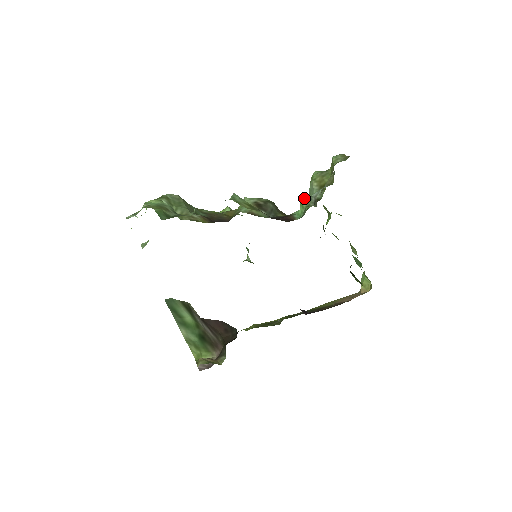
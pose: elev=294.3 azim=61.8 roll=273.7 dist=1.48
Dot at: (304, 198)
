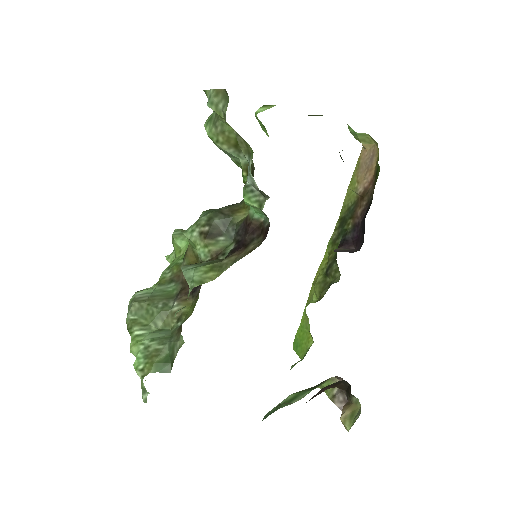
Dot at: (244, 197)
